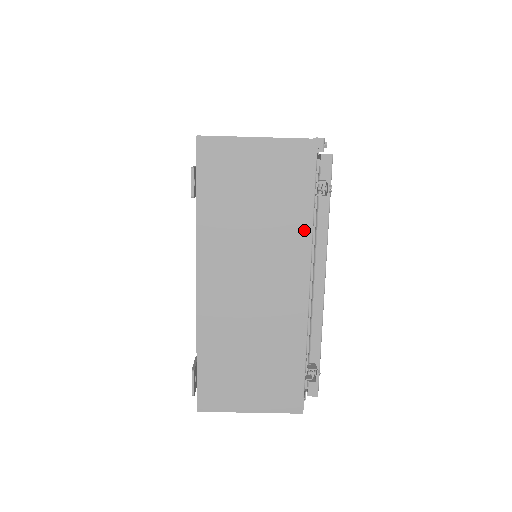
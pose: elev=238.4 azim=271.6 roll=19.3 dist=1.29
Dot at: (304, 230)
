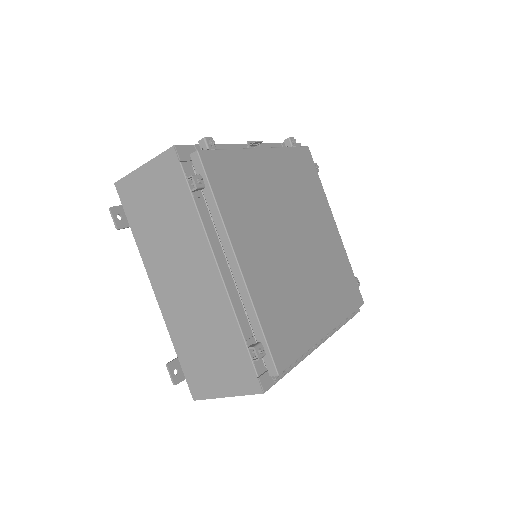
Dot at: (196, 223)
